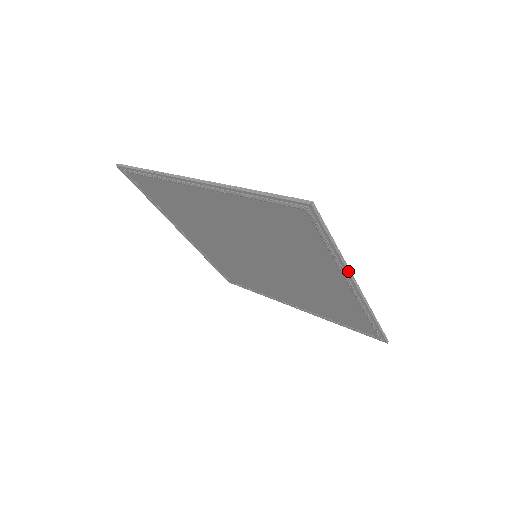
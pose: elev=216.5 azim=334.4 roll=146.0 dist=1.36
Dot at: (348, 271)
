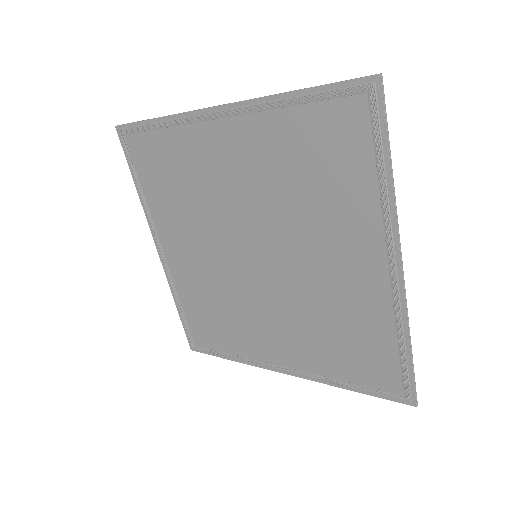
Dot at: (396, 223)
